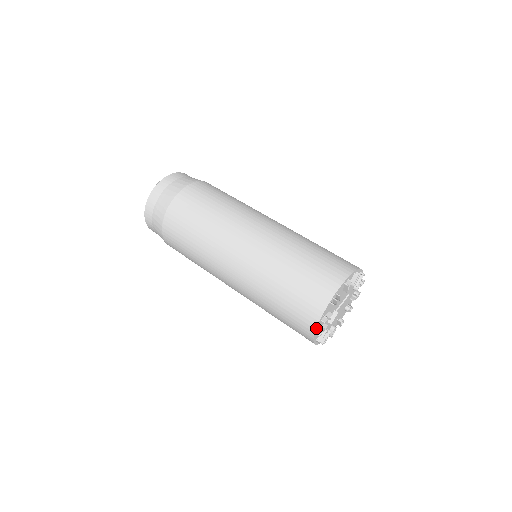
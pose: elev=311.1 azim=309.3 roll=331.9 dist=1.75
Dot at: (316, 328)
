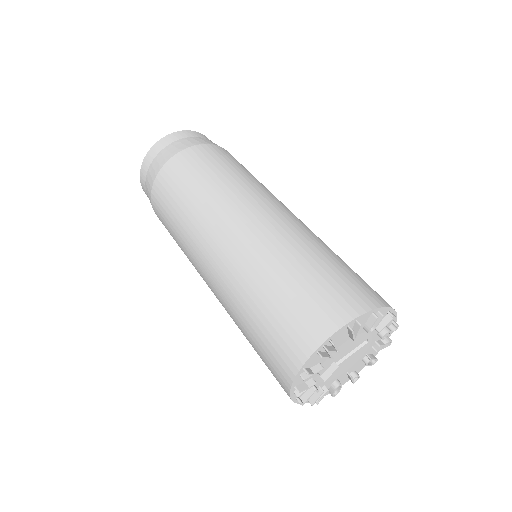
Dot at: (291, 384)
